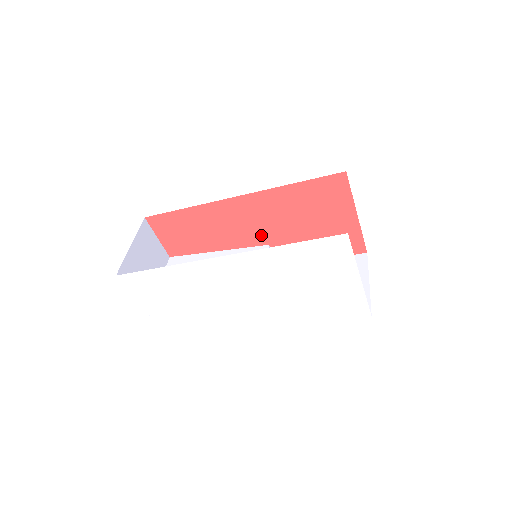
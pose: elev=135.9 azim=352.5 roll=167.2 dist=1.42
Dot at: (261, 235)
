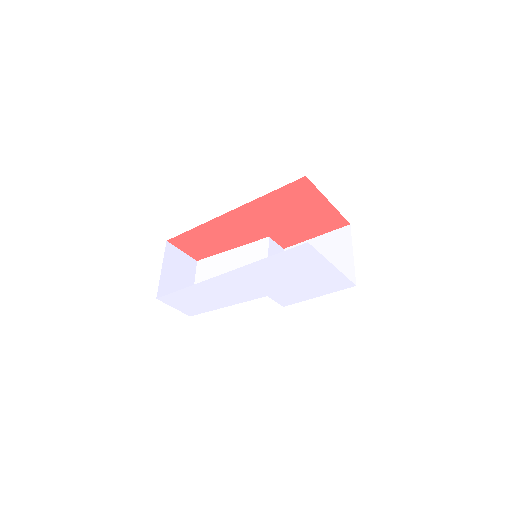
Dot at: (259, 232)
